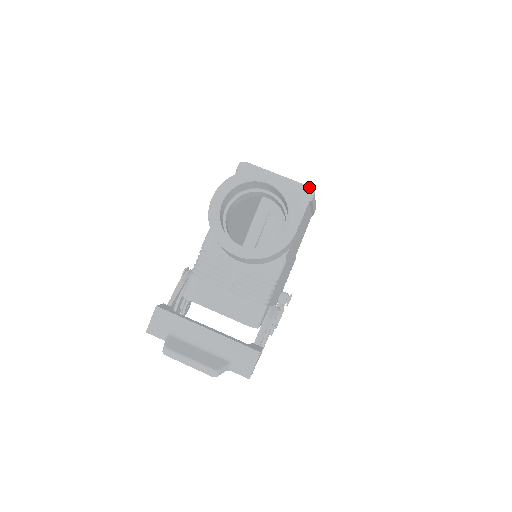
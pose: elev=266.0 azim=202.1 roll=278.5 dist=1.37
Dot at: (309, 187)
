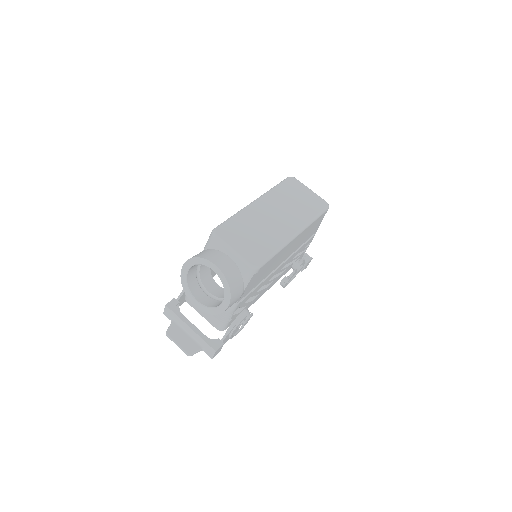
Dot at: (253, 267)
